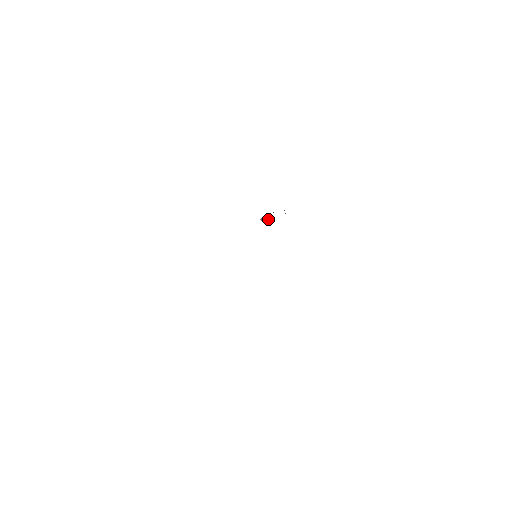
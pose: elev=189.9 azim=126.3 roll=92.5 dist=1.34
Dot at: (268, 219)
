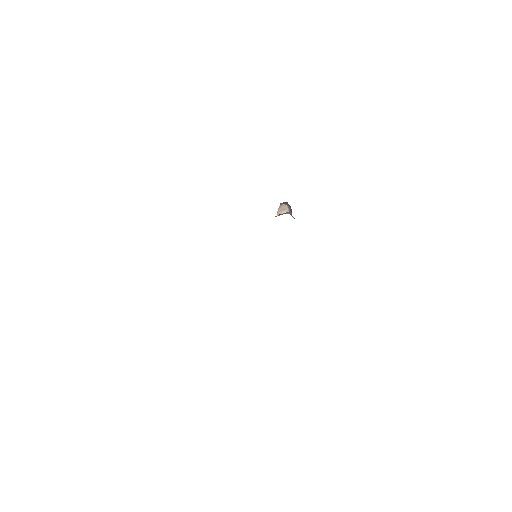
Dot at: occluded
